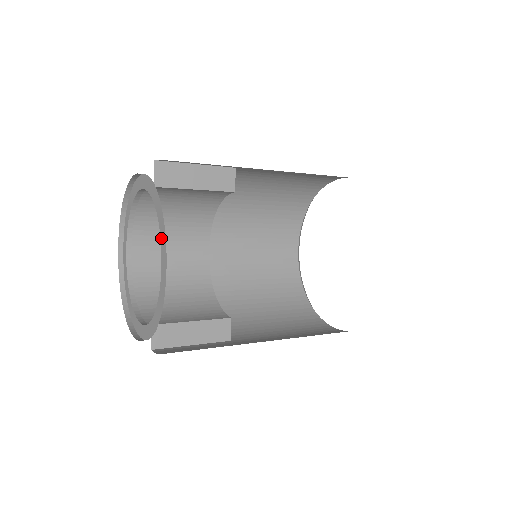
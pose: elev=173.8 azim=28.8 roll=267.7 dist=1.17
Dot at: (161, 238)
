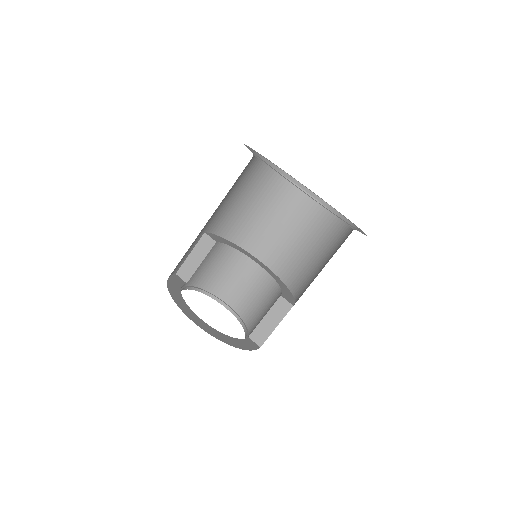
Dot at: occluded
